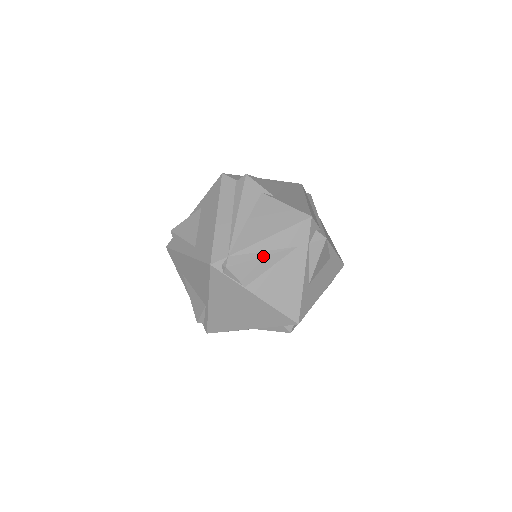
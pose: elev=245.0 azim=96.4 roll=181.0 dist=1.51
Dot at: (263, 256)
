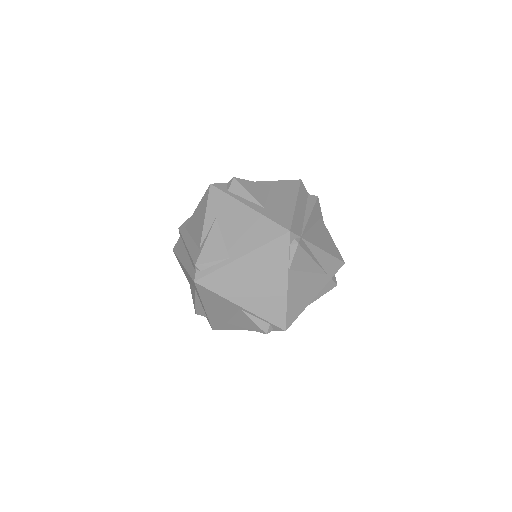
Dot at: (314, 259)
